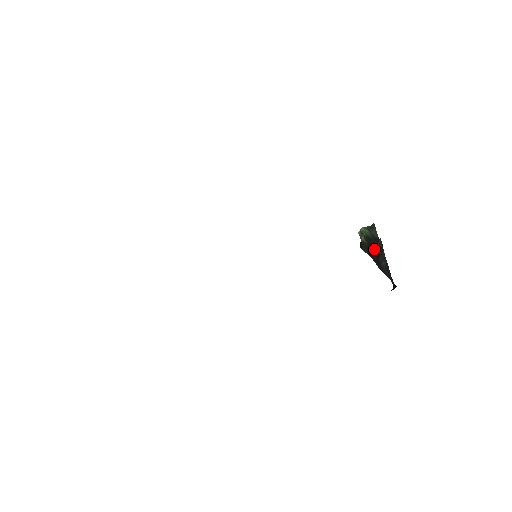
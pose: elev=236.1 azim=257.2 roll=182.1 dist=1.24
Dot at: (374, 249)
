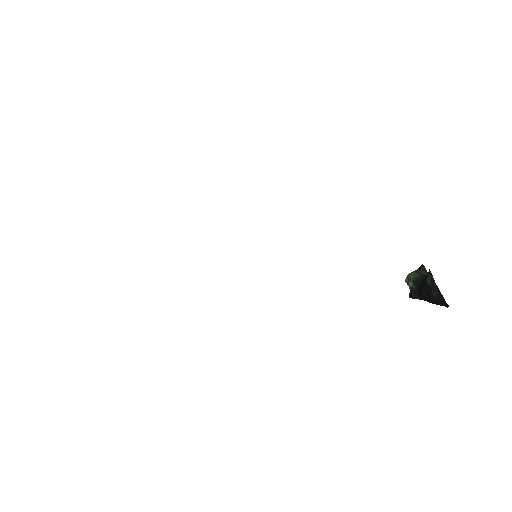
Dot at: (424, 288)
